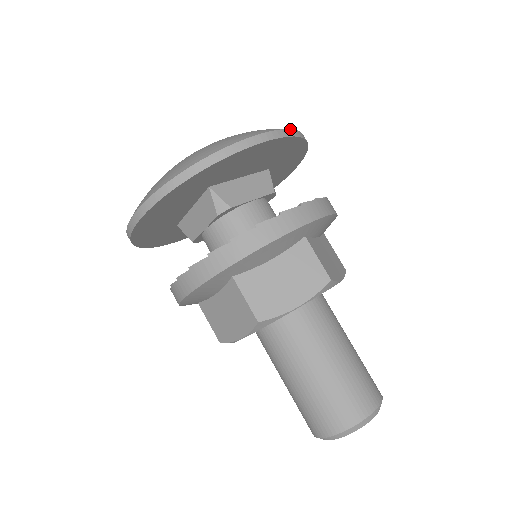
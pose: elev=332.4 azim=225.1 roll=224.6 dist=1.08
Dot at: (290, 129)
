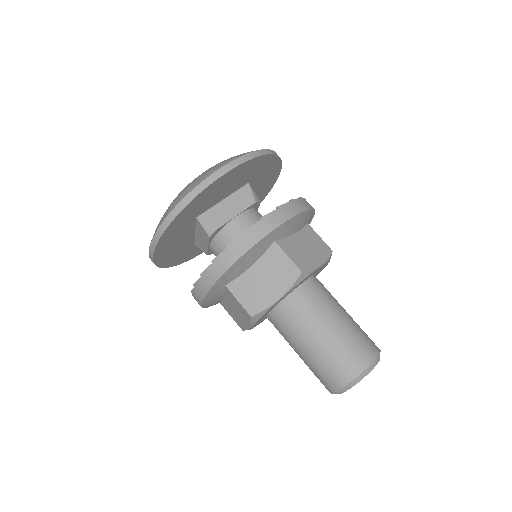
Dot at: (244, 155)
